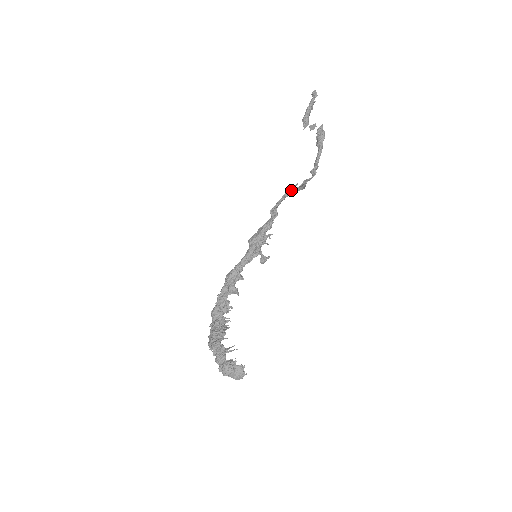
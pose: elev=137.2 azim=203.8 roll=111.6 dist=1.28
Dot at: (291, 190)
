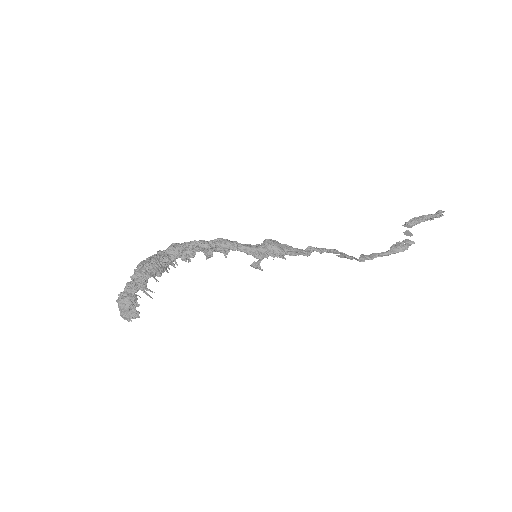
Dot at: (339, 252)
